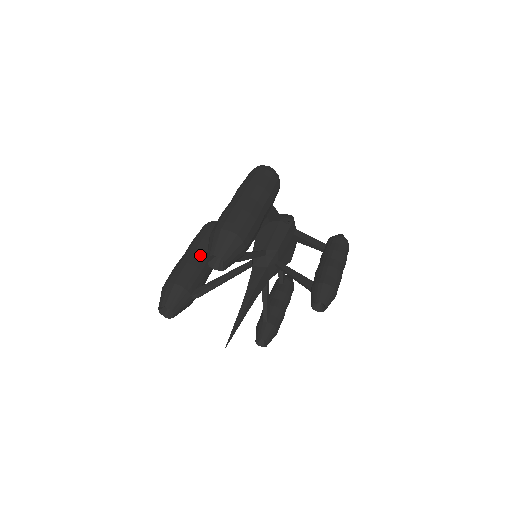
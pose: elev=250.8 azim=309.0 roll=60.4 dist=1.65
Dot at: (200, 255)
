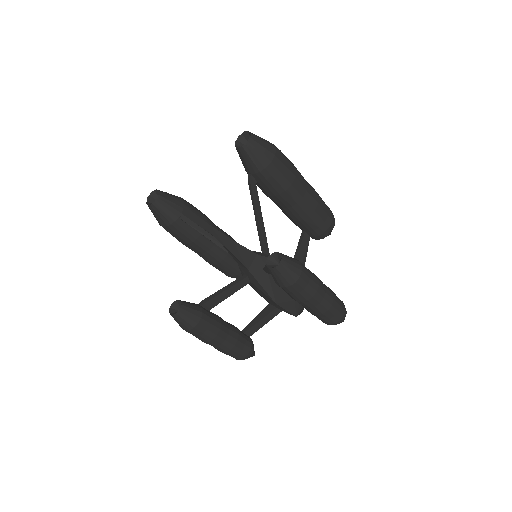
Dot at: (217, 227)
